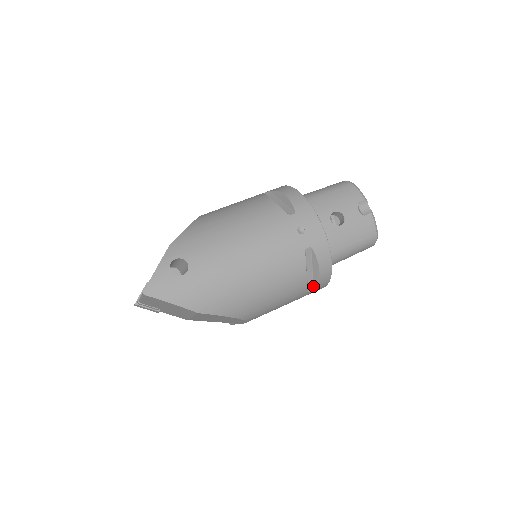
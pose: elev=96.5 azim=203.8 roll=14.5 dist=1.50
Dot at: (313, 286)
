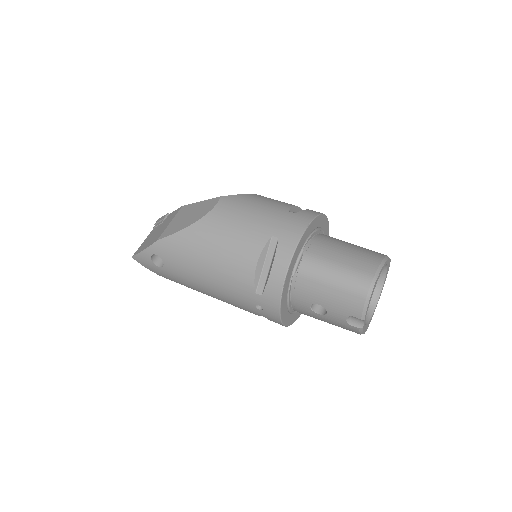
Dot at: occluded
